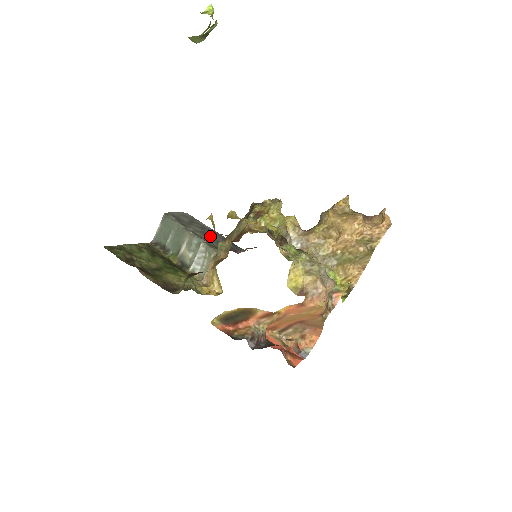
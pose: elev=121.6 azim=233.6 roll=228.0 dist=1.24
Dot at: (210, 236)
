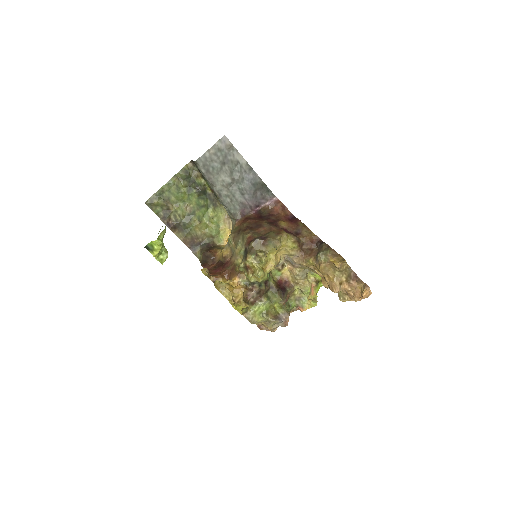
Dot at: (237, 190)
